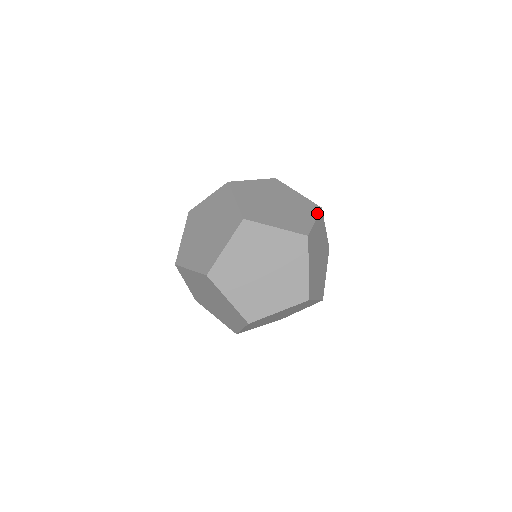
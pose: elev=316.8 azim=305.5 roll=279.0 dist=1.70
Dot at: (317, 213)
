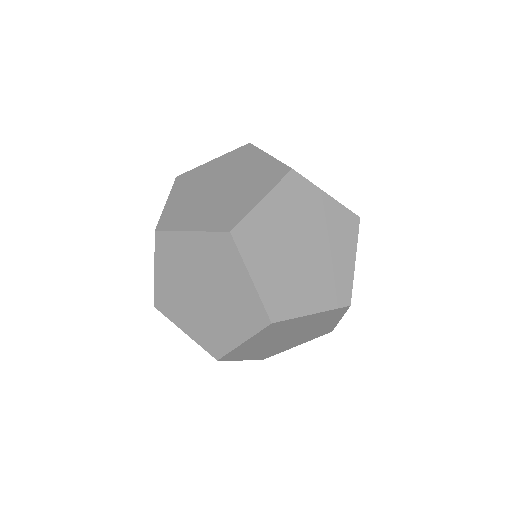
Dot at: (343, 205)
